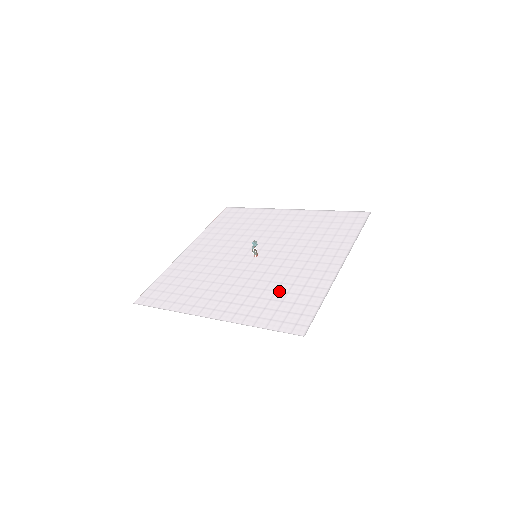
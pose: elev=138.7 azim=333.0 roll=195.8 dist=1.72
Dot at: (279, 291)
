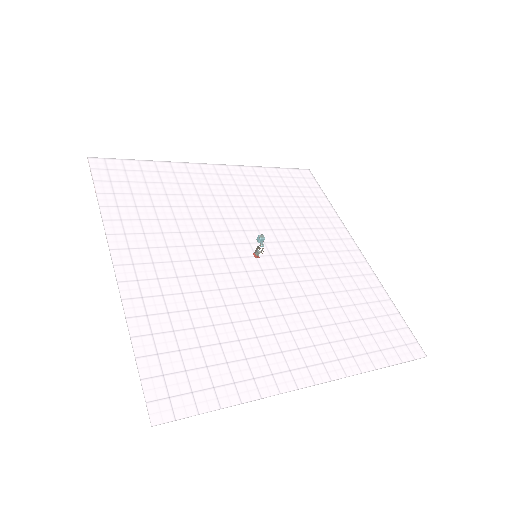
Dot at: (345, 306)
